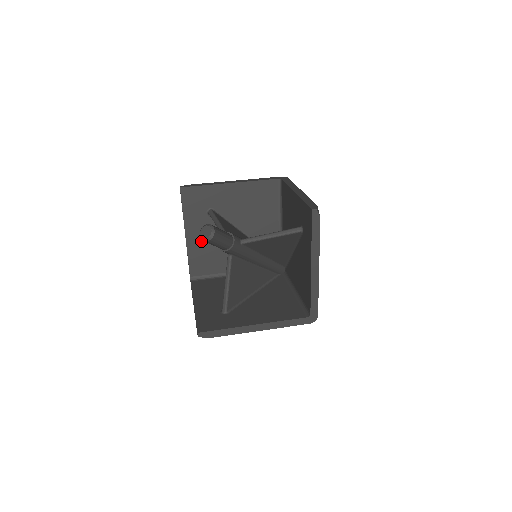
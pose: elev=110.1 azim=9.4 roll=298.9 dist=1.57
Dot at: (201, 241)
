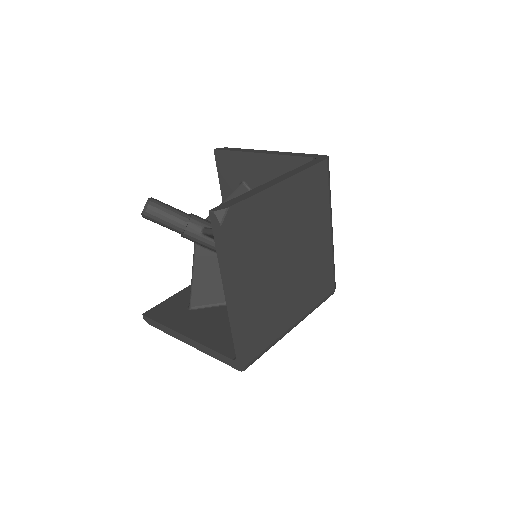
Dot at: occluded
